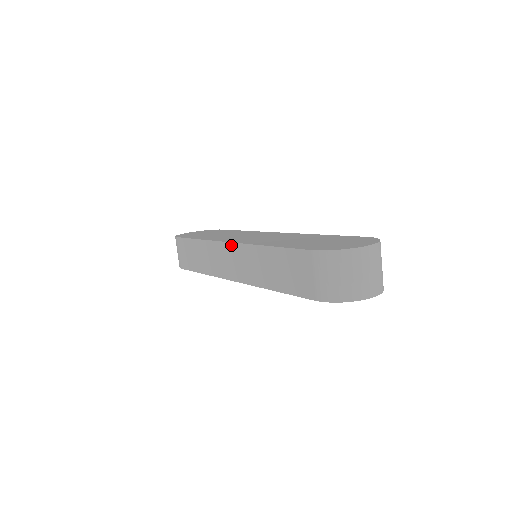
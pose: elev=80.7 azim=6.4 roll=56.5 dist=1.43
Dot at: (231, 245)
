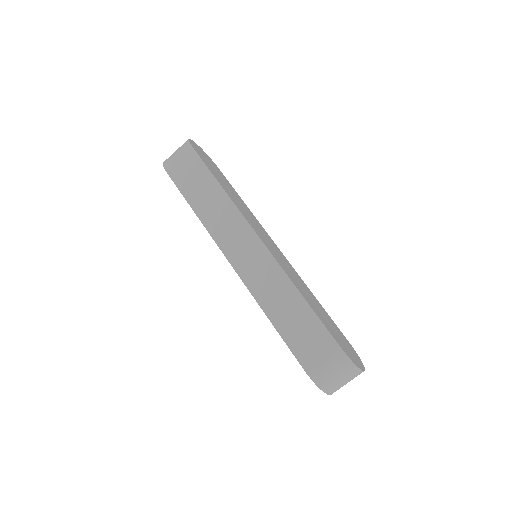
Dot at: (262, 246)
